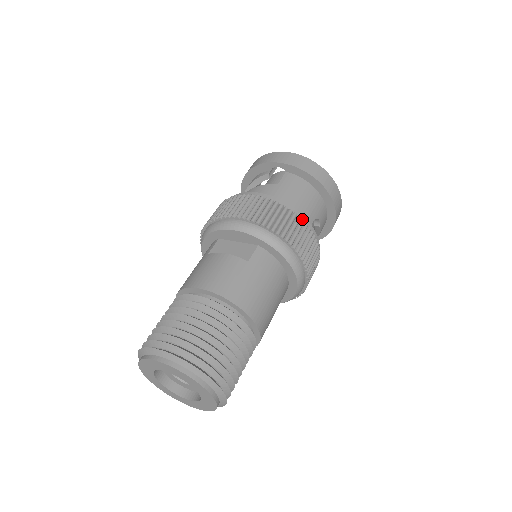
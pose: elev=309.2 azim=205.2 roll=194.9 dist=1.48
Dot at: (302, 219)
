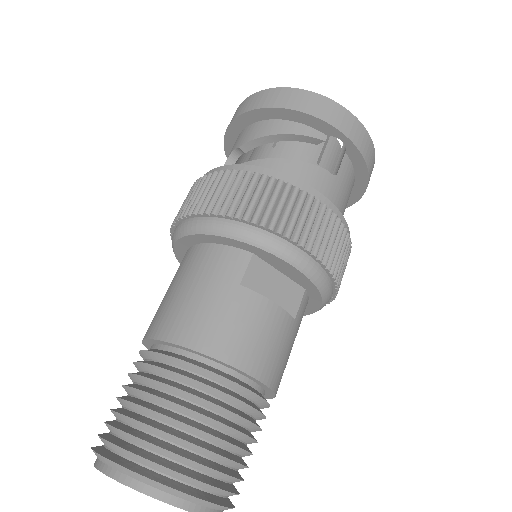
Dot at: occluded
